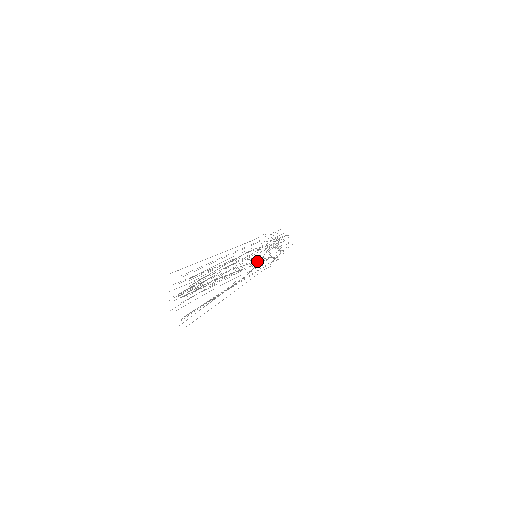
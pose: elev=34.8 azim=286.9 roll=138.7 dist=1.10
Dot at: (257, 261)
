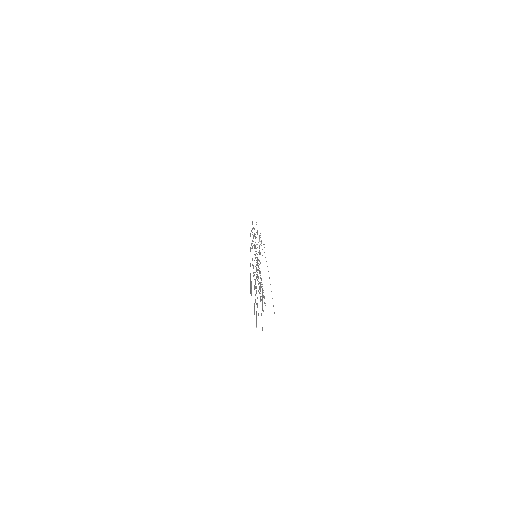
Dot at: occluded
